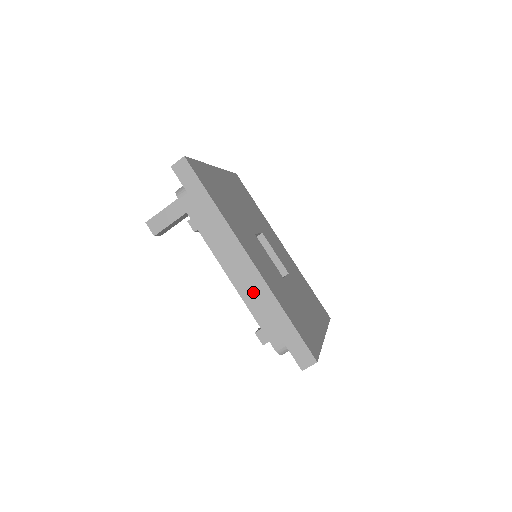
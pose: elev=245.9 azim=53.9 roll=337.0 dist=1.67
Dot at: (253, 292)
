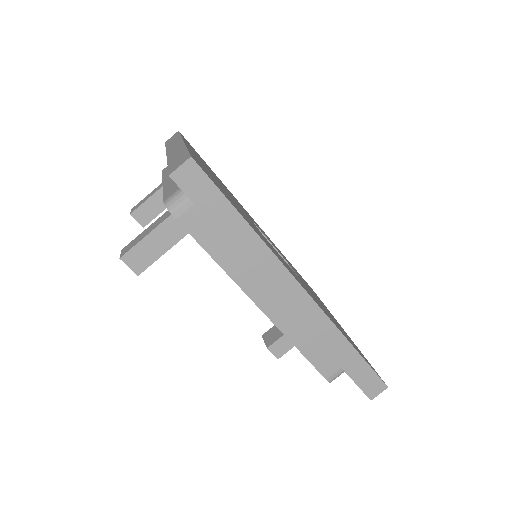
Dot at: (310, 330)
